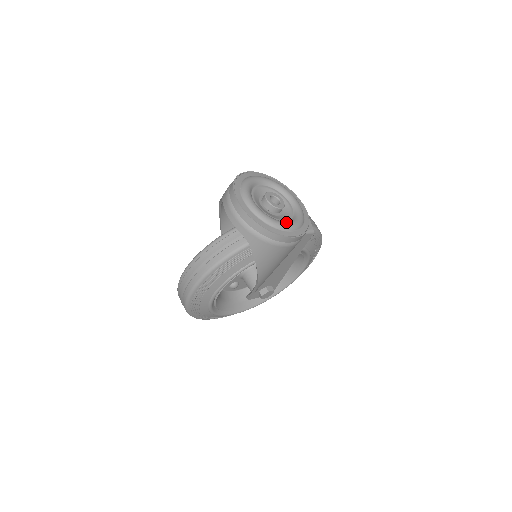
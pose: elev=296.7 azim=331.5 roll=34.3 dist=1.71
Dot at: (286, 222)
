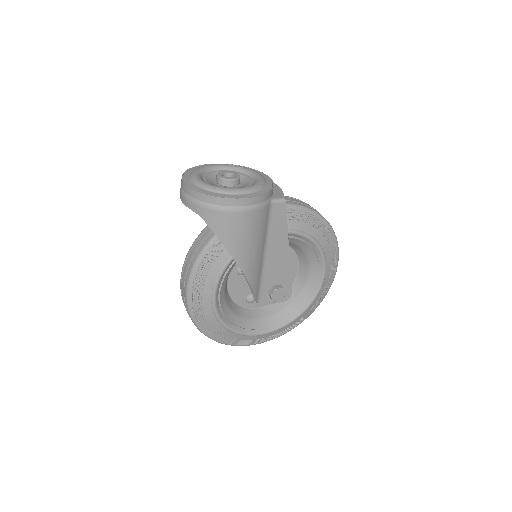
Dot at: (236, 188)
